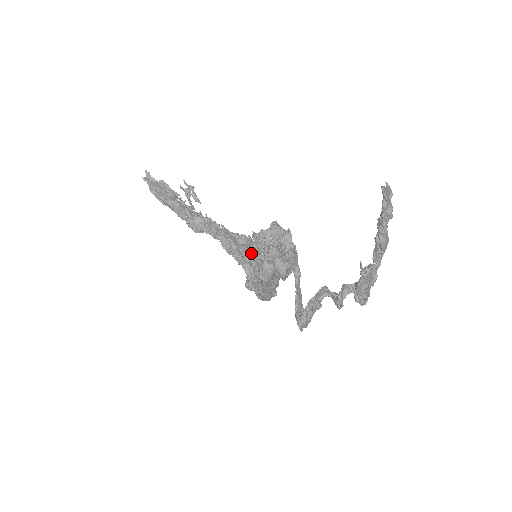
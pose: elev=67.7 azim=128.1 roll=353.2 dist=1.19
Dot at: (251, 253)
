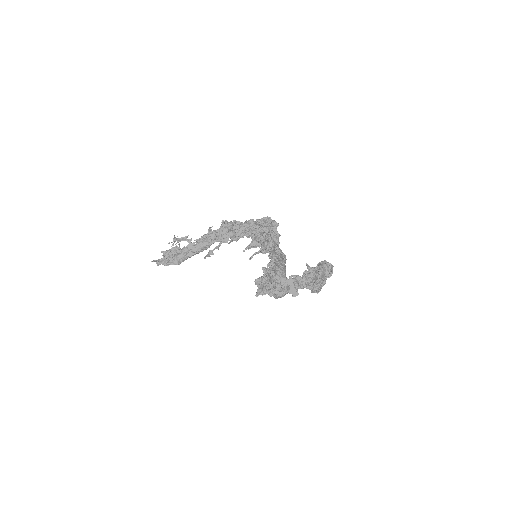
Dot at: (242, 228)
